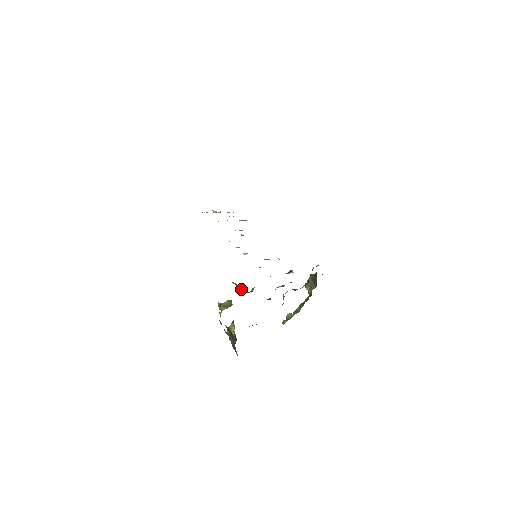
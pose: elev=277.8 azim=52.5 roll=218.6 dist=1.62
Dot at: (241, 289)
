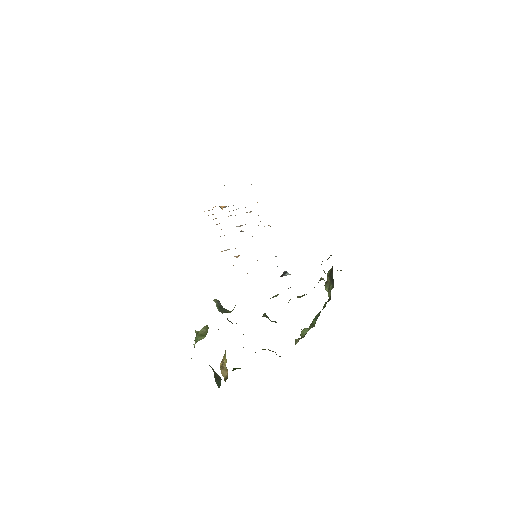
Dot at: (222, 308)
